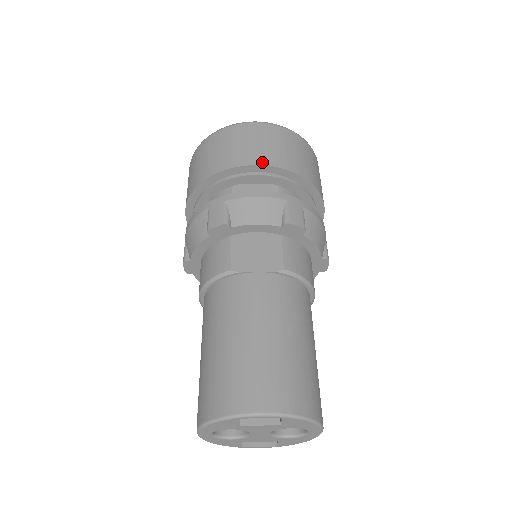
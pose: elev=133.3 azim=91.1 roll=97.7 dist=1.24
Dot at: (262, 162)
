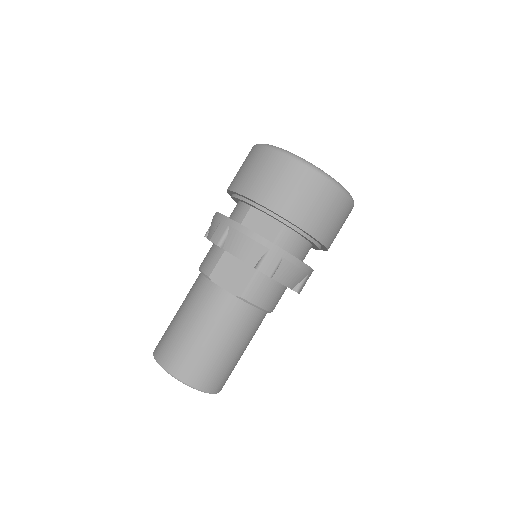
Dot at: (272, 206)
